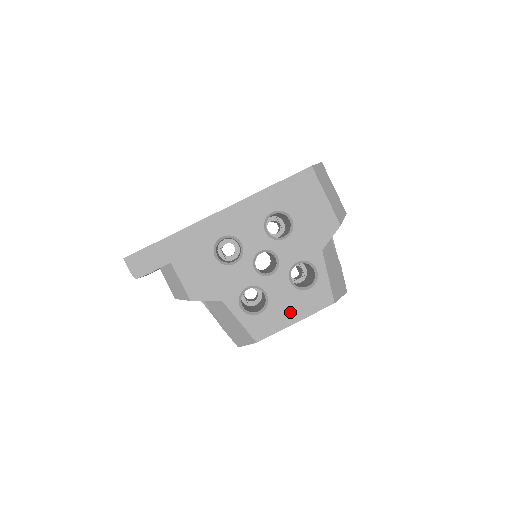
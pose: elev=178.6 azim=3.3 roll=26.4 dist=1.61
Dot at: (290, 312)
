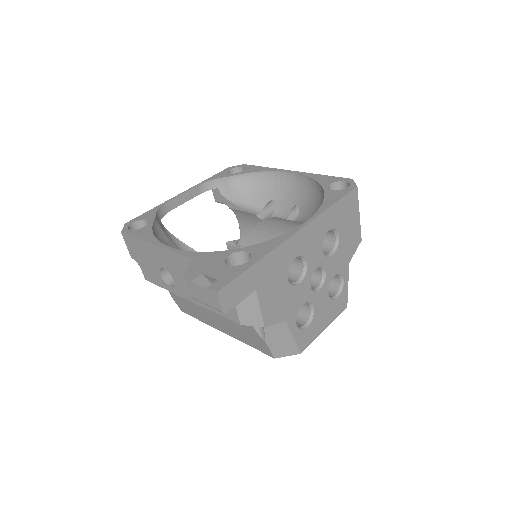
Dot at: (324, 321)
